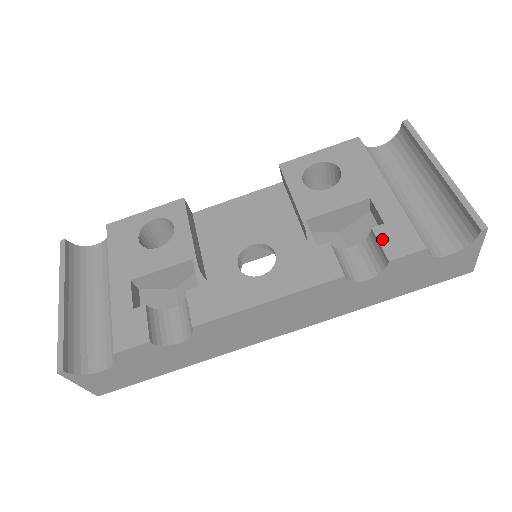
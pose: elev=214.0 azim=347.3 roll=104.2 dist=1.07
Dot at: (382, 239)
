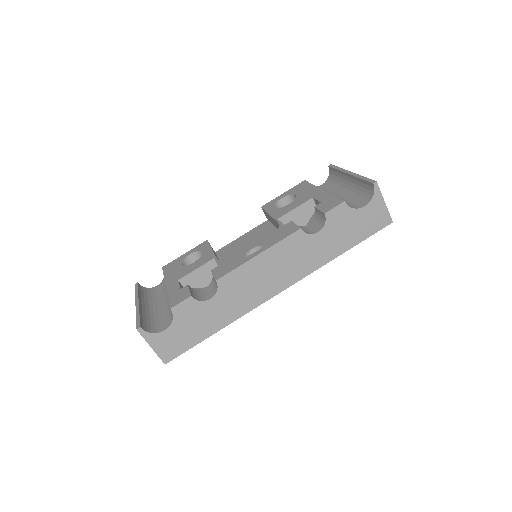
Dot at: (320, 208)
